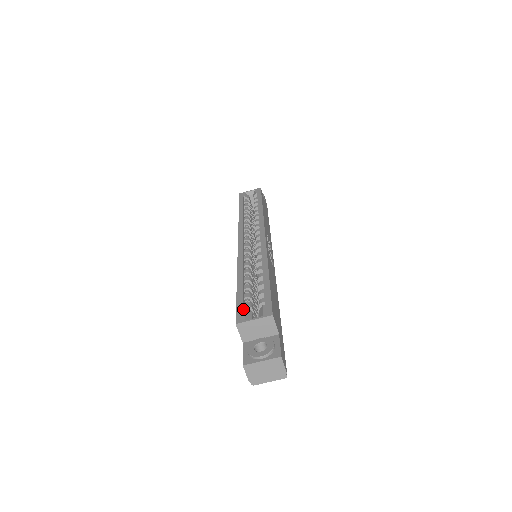
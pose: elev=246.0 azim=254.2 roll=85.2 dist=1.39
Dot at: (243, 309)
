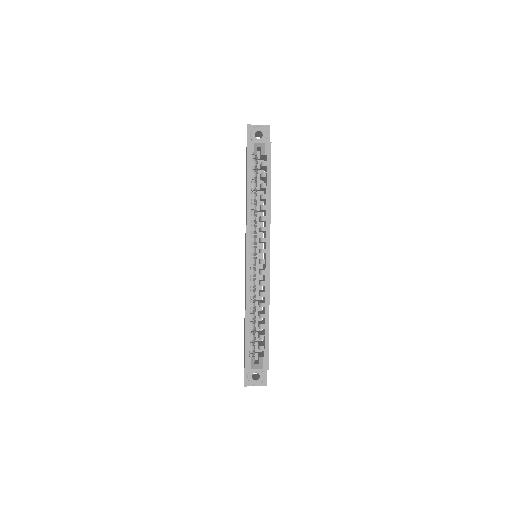
Dot at: (249, 353)
